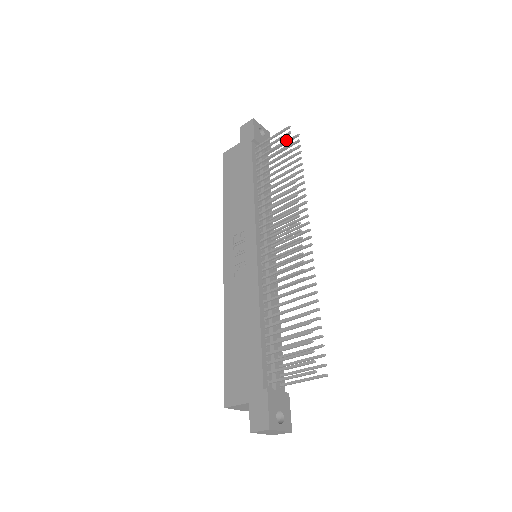
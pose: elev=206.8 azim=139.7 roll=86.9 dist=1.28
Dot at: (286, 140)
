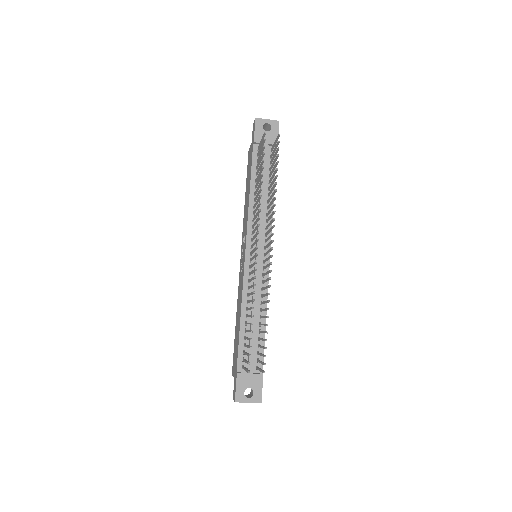
Dot at: (262, 148)
